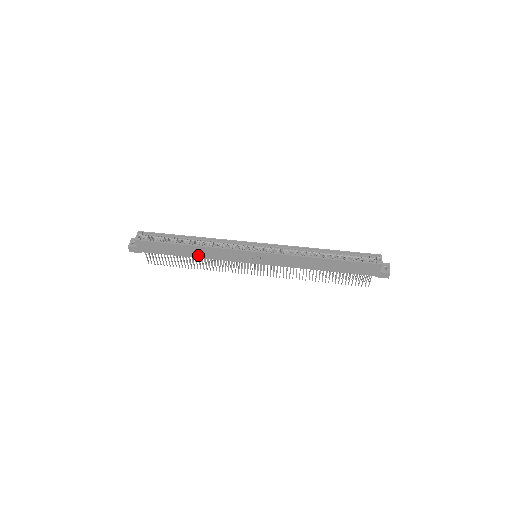
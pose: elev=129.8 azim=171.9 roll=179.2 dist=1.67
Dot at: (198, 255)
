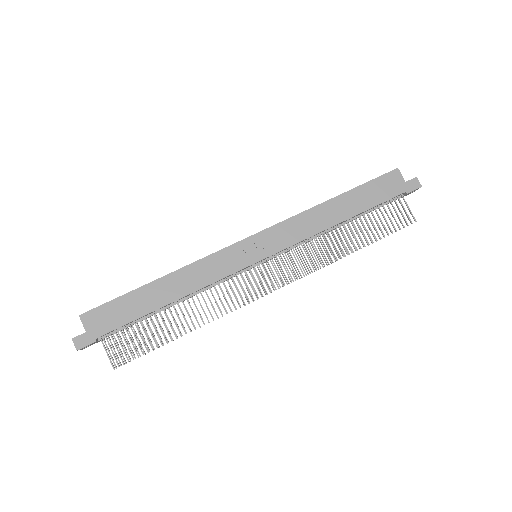
Dot at: (179, 292)
